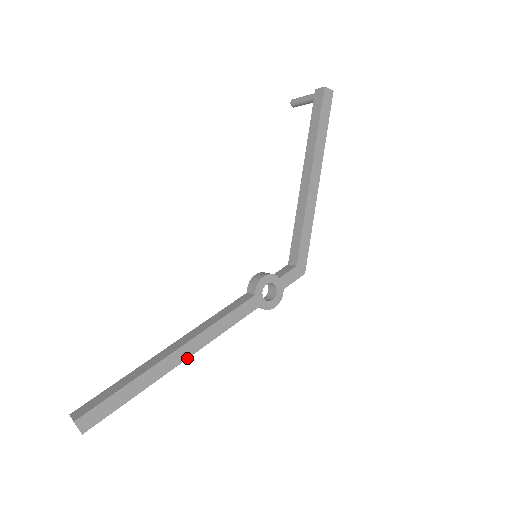
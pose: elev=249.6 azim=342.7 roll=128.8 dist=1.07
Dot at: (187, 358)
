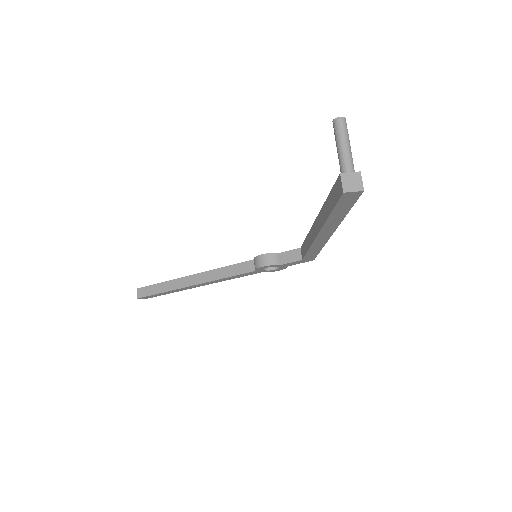
Dot at: occluded
